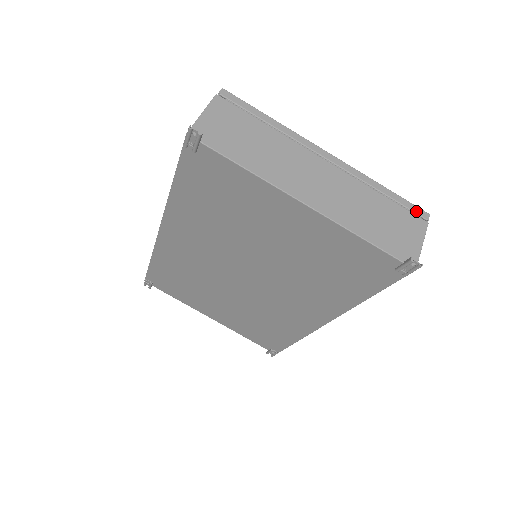
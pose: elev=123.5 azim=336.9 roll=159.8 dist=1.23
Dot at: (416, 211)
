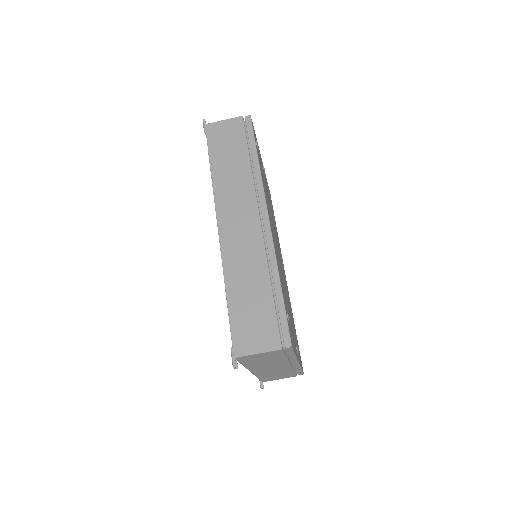
Dot at: (299, 374)
